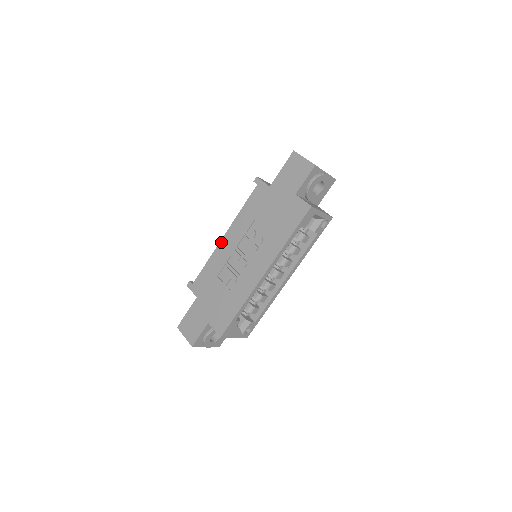
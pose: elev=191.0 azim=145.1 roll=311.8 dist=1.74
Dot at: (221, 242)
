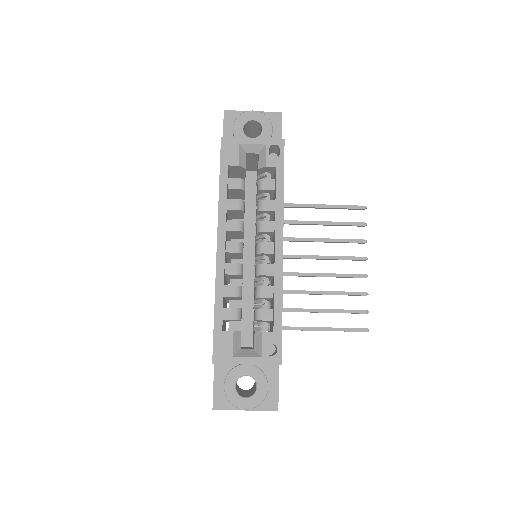
Dot at: occluded
